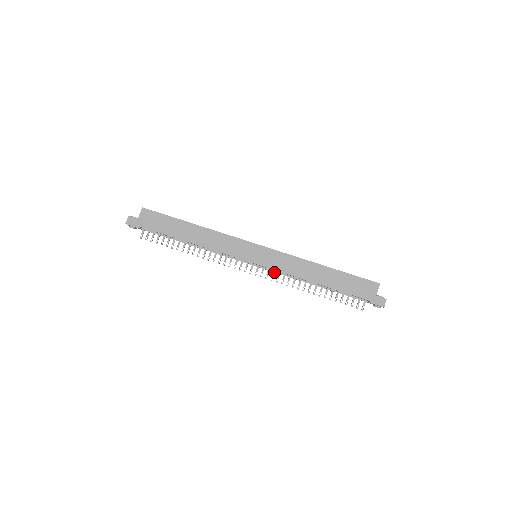
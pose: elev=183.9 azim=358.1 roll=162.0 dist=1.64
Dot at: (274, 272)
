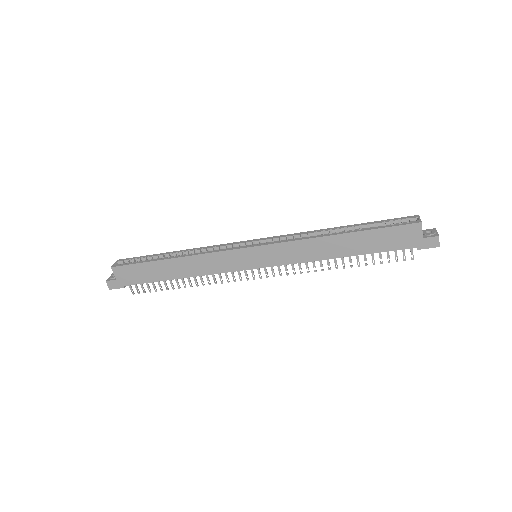
Dot at: (285, 265)
